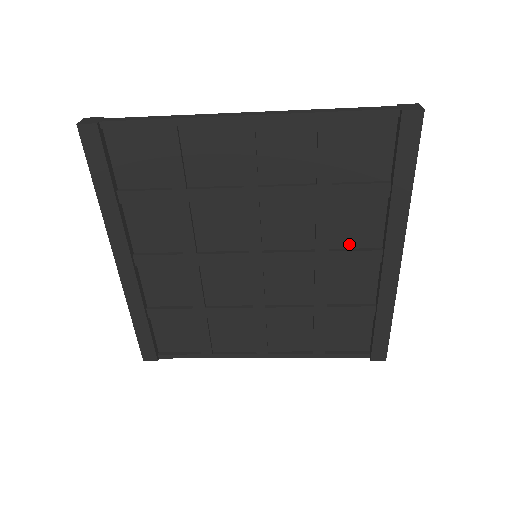
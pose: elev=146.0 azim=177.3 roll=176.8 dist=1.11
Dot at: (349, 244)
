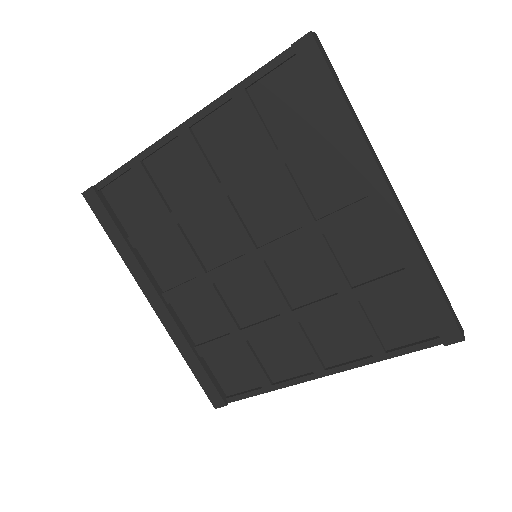
Dot at: (333, 206)
